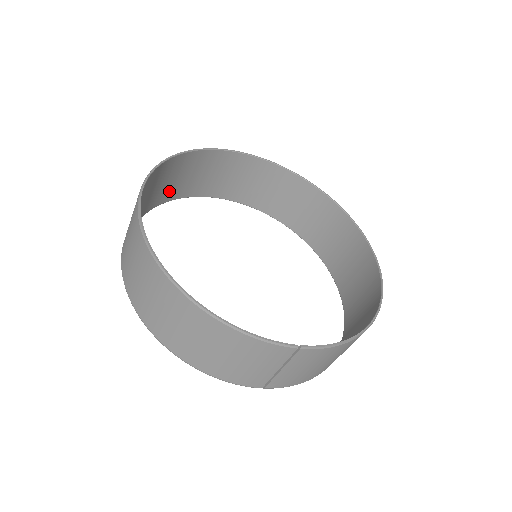
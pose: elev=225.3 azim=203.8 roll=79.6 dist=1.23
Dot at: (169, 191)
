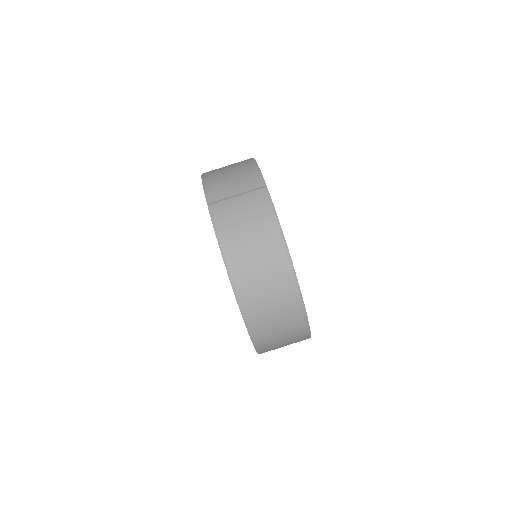
Dot at: occluded
